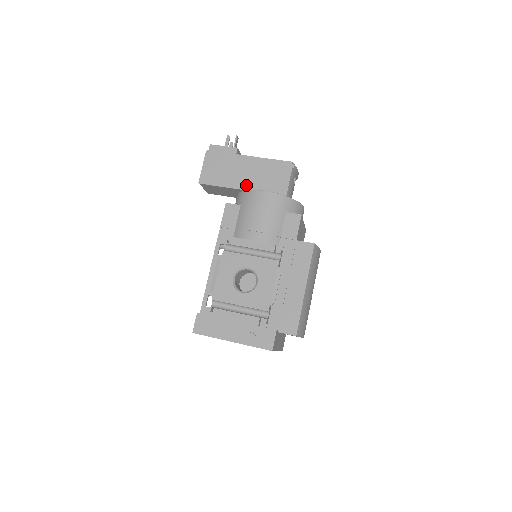
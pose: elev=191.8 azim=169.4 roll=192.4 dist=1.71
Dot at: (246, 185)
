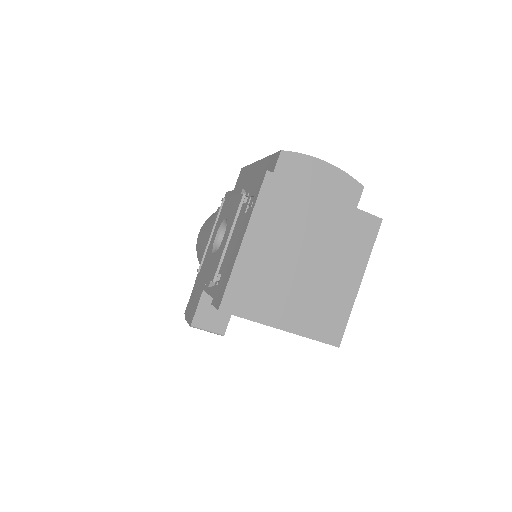
Dot at: occluded
